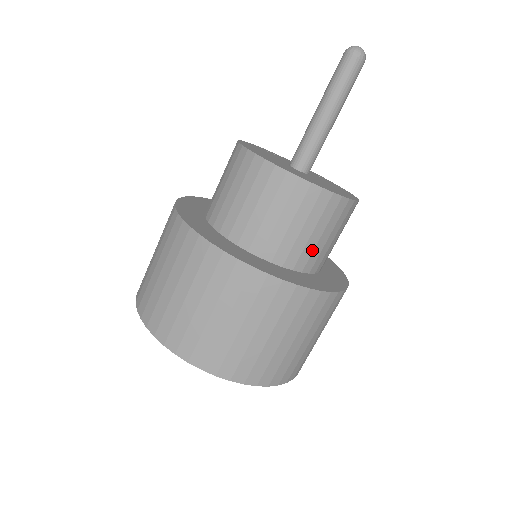
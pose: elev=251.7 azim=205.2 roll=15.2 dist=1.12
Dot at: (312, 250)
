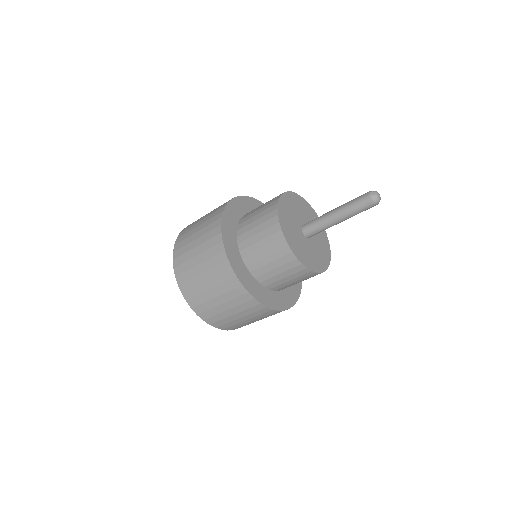
Dot at: occluded
